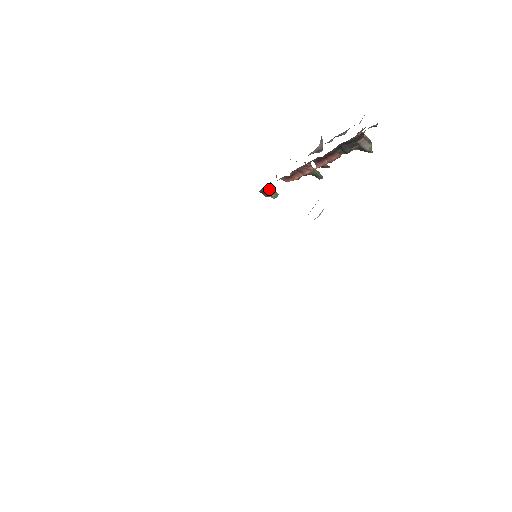
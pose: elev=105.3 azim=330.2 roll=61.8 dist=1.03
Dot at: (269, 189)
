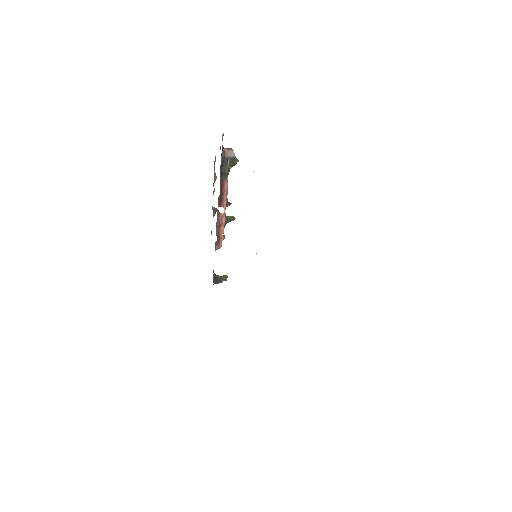
Dot at: (217, 276)
